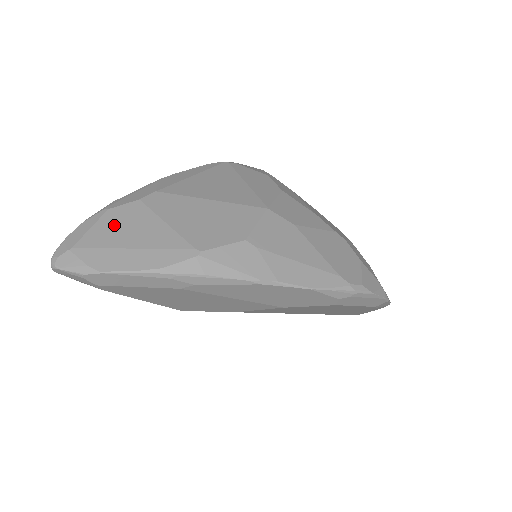
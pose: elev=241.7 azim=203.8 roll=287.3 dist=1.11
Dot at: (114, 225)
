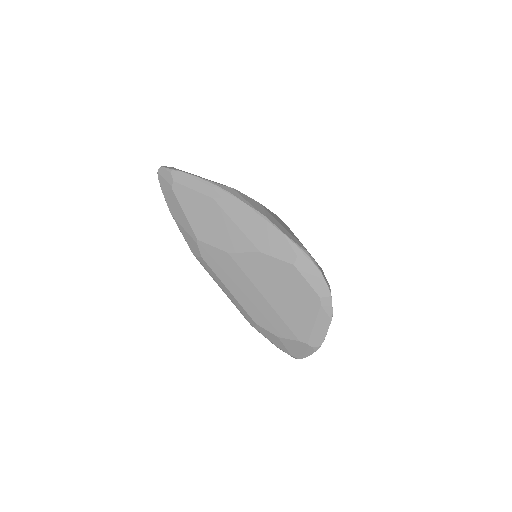
Dot at: occluded
